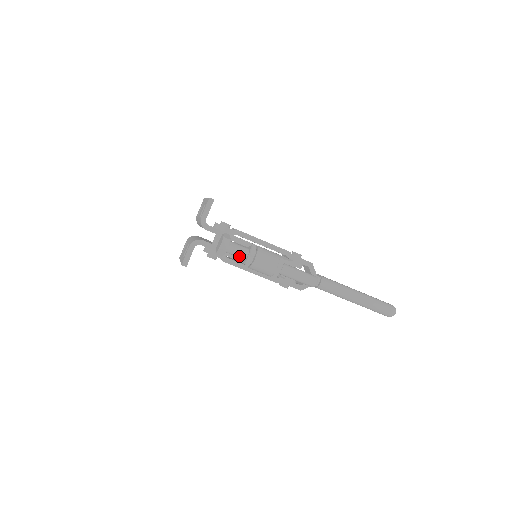
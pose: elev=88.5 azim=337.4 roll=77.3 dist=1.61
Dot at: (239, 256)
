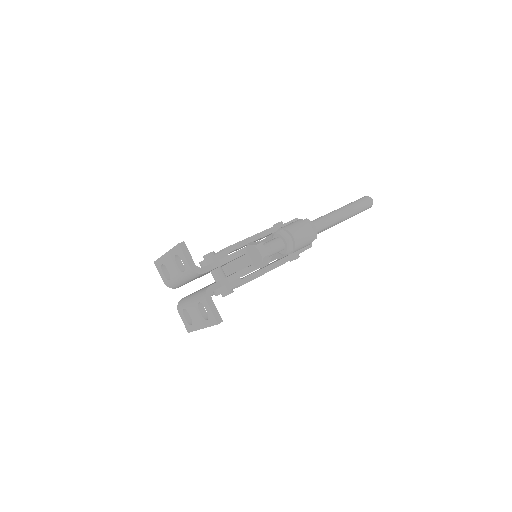
Dot at: (278, 250)
